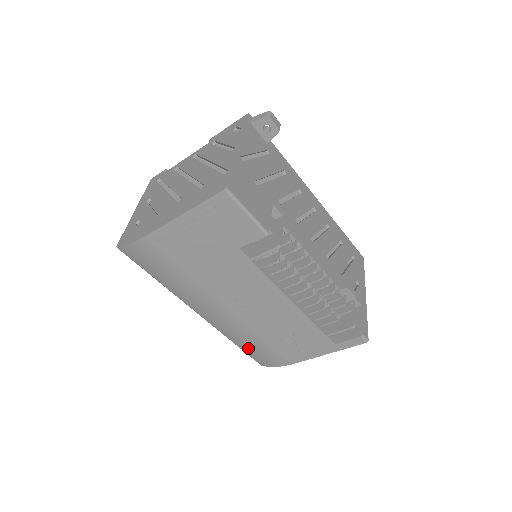
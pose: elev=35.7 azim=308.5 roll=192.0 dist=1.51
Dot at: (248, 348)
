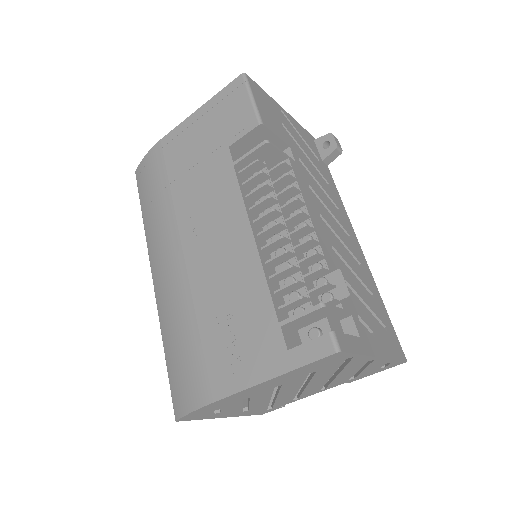
Dot at: (174, 356)
